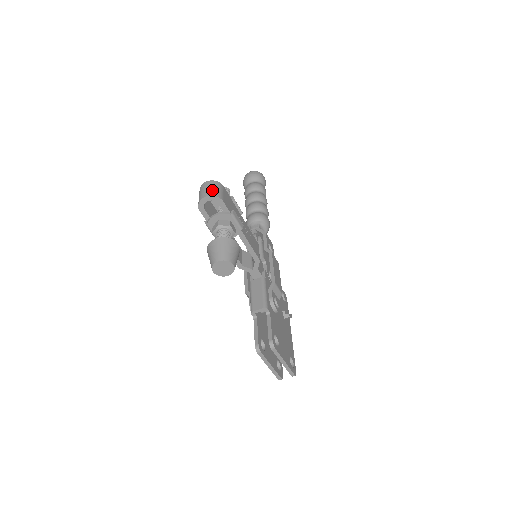
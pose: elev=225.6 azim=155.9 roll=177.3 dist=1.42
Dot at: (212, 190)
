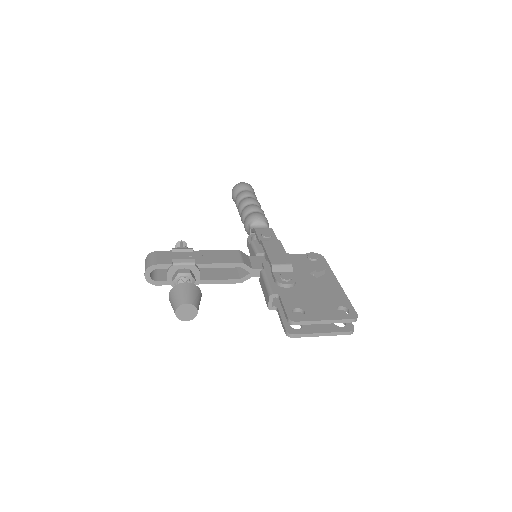
Dot at: (146, 265)
